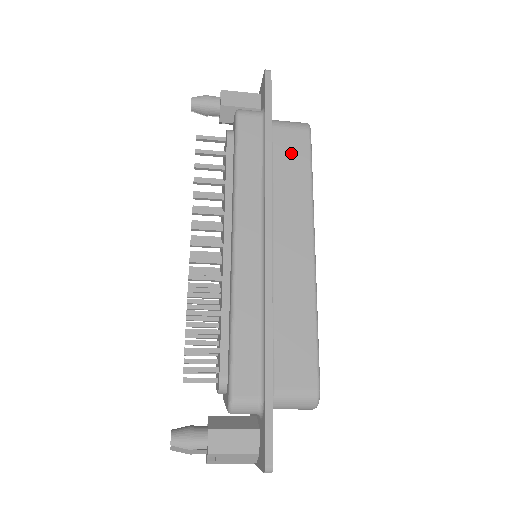
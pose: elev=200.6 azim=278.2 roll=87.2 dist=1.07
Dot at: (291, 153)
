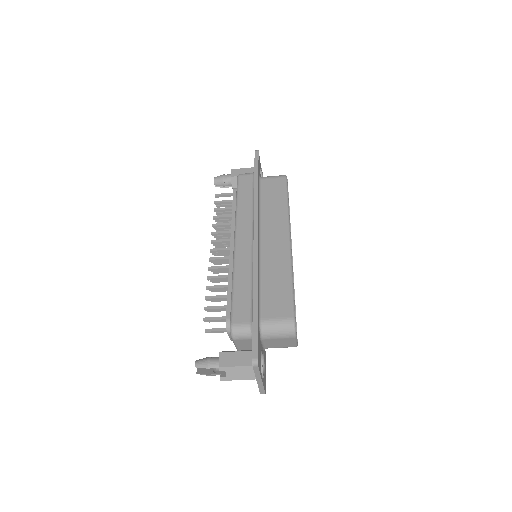
Dot at: (273, 191)
